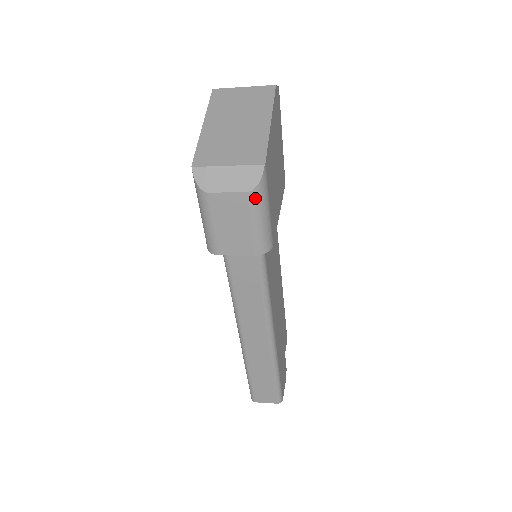
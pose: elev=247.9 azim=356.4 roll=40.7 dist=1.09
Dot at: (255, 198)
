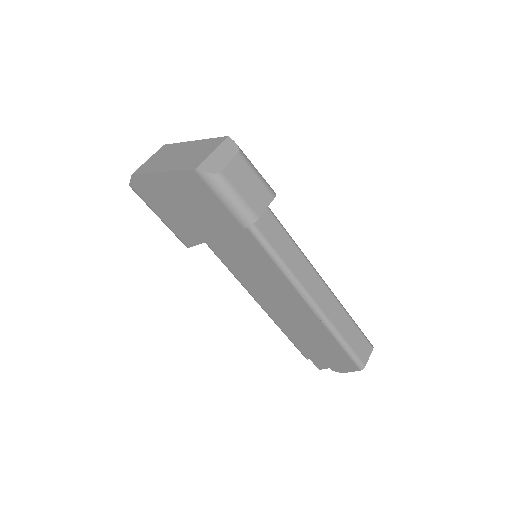
Dot at: (244, 156)
